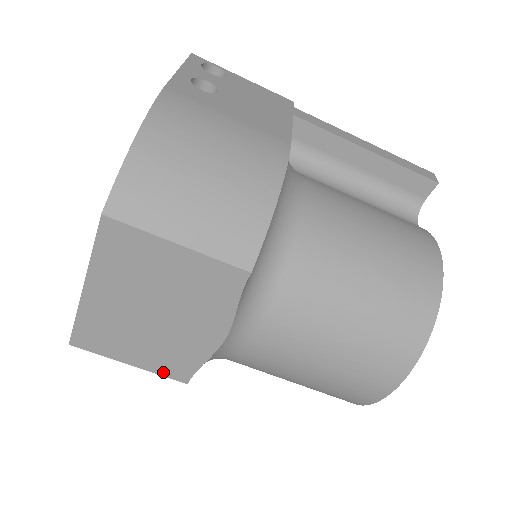
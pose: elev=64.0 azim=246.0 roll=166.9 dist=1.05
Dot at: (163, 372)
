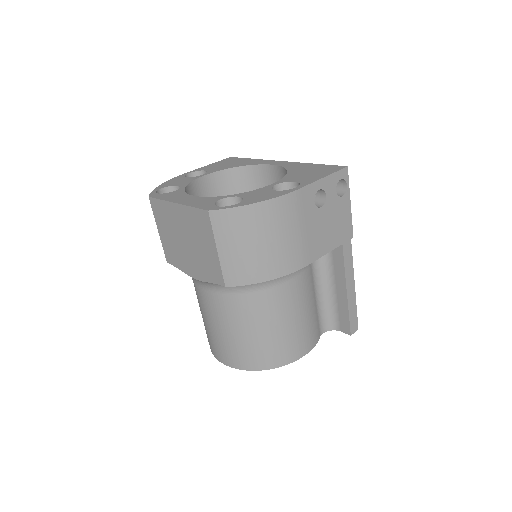
Dot at: (165, 249)
